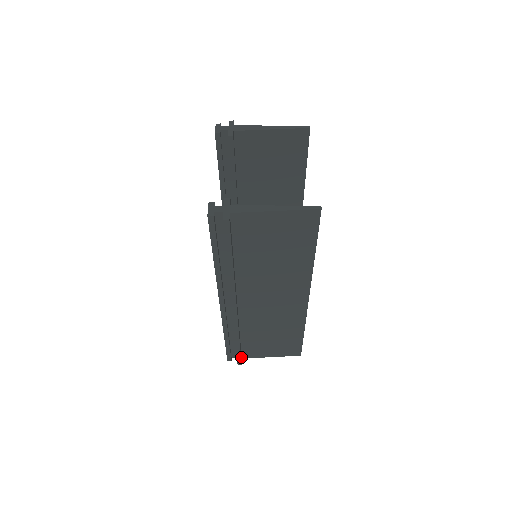
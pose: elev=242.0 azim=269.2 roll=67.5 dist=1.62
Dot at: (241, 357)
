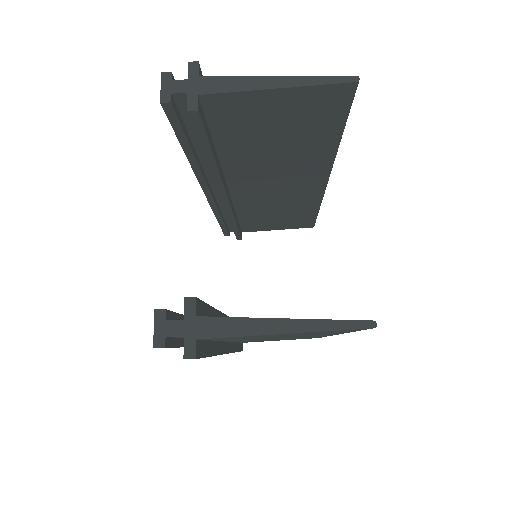
Dot at: (242, 345)
